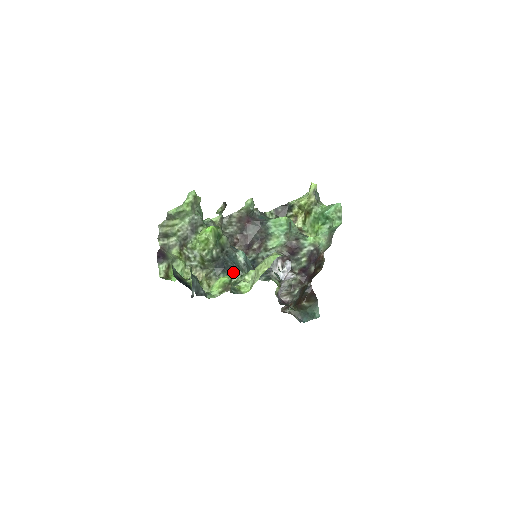
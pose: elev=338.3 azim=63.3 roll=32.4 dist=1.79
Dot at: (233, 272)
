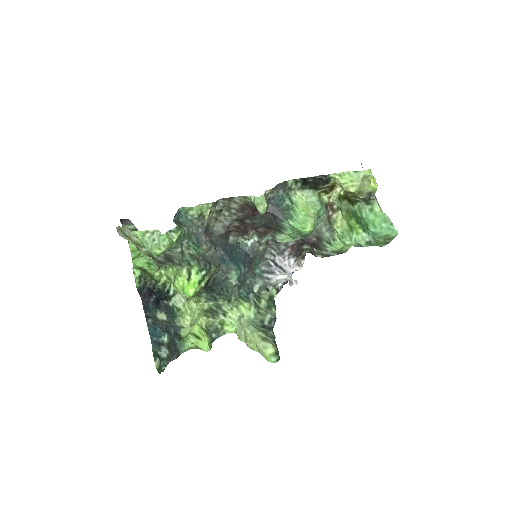
Dot at: (219, 296)
